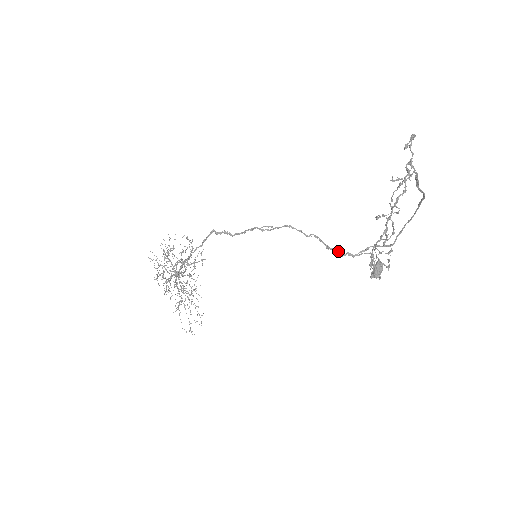
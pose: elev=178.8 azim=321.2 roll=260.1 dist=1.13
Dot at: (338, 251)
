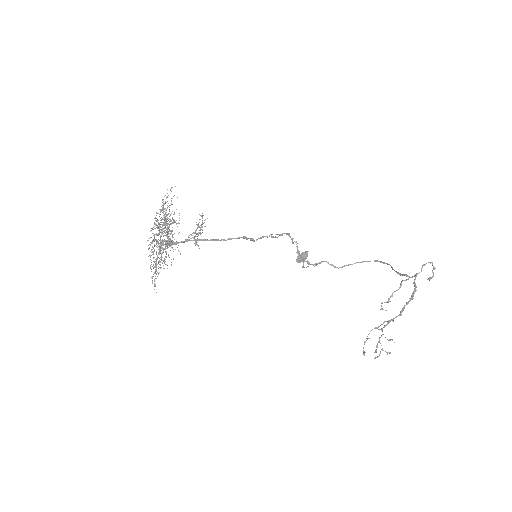
Dot at: (303, 258)
